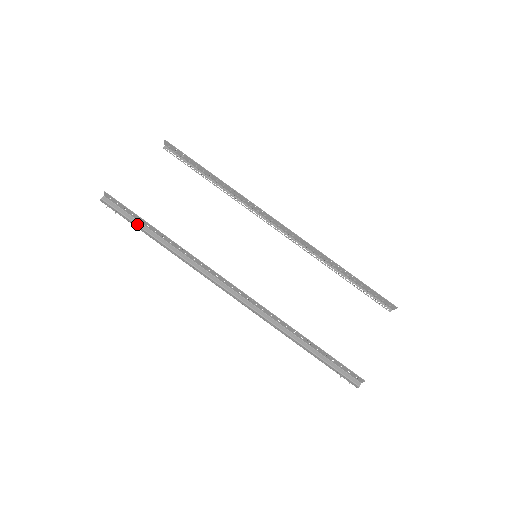
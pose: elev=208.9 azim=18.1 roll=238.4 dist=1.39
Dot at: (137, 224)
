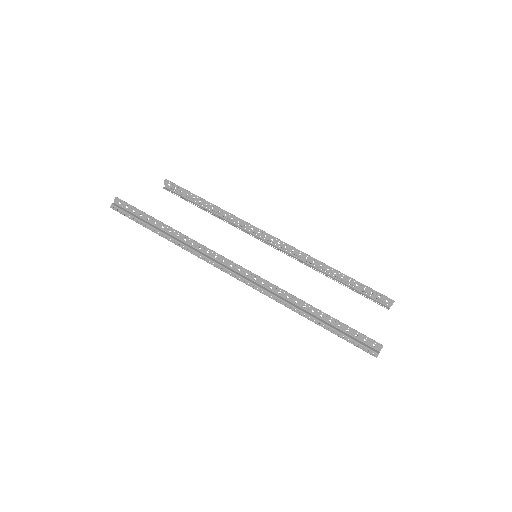
Dot at: (145, 222)
